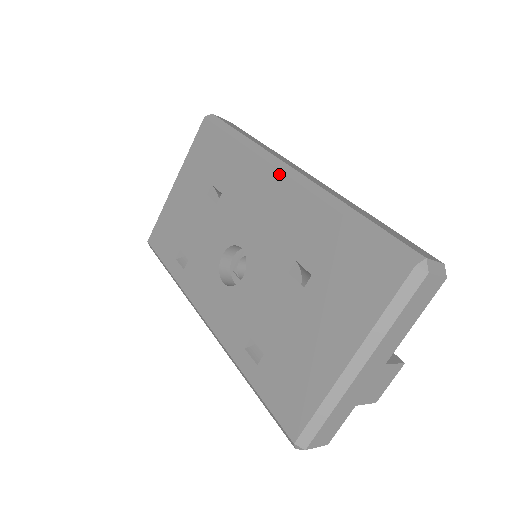
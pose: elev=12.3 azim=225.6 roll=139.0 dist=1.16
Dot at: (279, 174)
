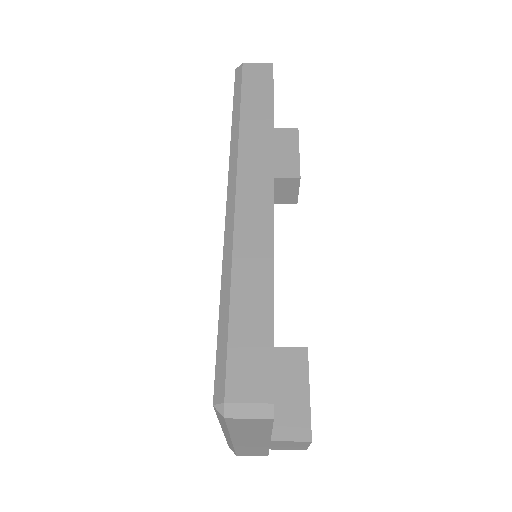
Dot at: (227, 198)
